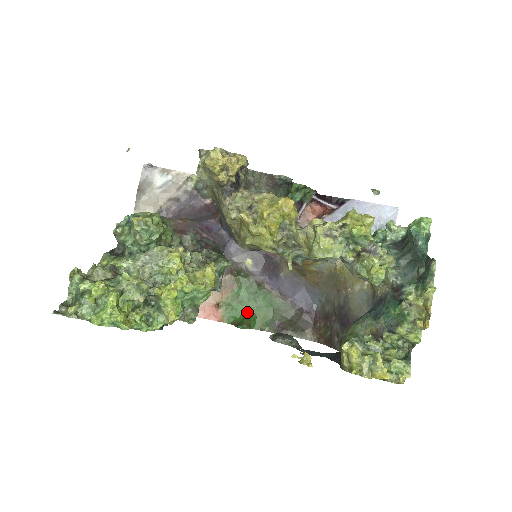
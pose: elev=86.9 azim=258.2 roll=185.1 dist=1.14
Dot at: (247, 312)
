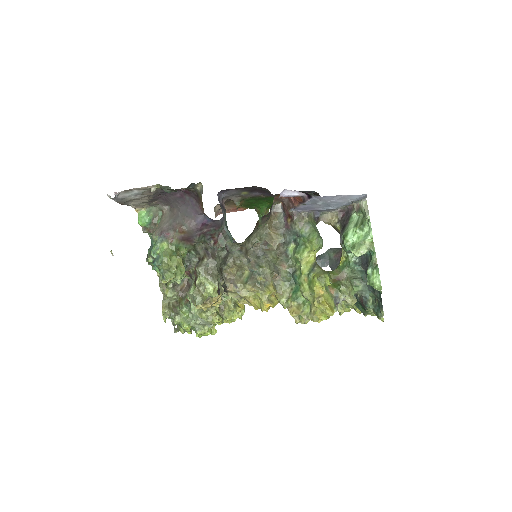
Dot at: (261, 204)
